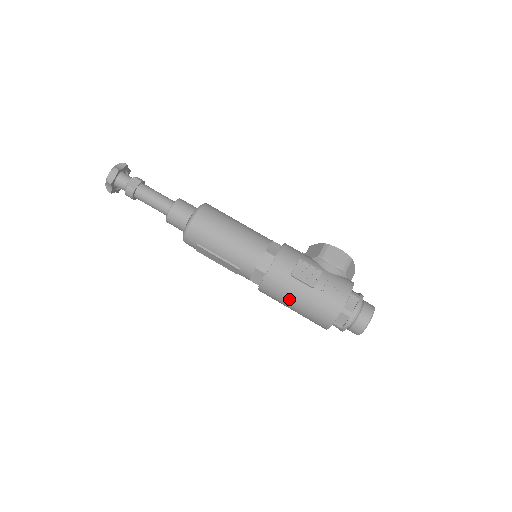
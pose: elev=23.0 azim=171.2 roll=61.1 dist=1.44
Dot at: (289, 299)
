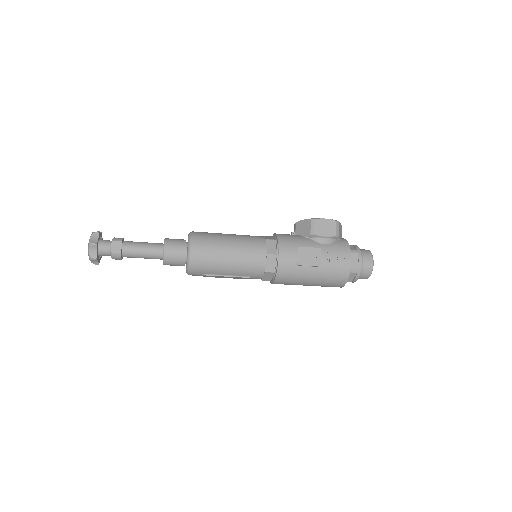
Dot at: (303, 282)
